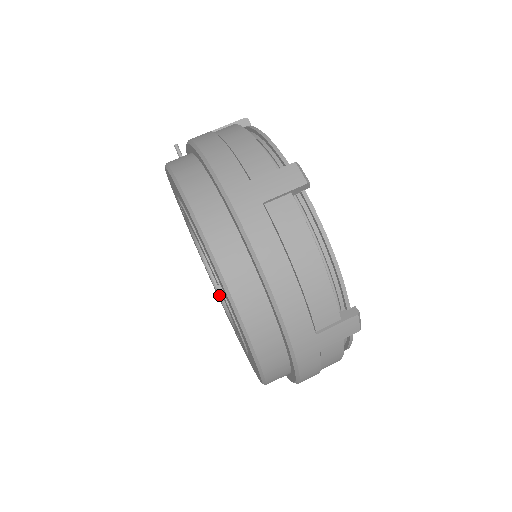
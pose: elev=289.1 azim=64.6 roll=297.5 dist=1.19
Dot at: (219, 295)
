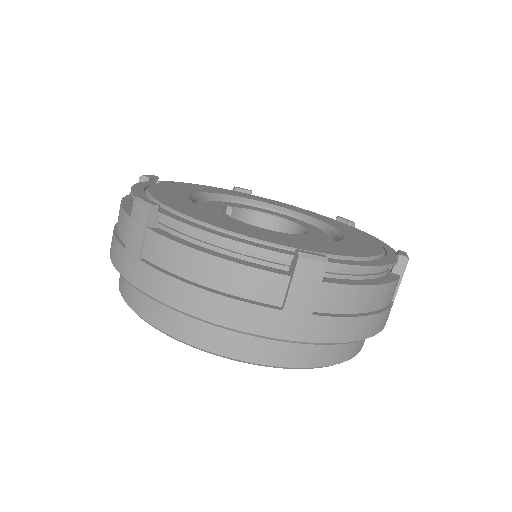
Dot at: occluded
